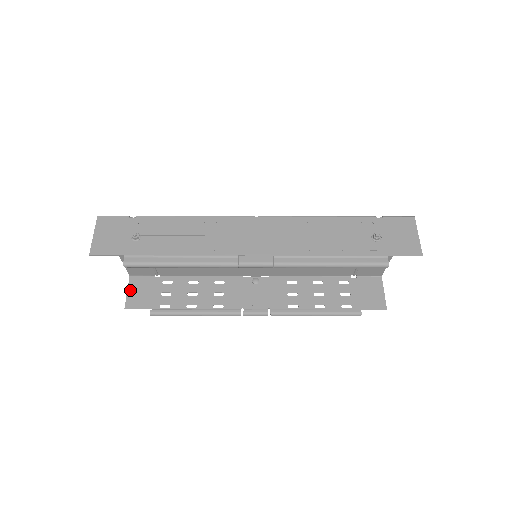
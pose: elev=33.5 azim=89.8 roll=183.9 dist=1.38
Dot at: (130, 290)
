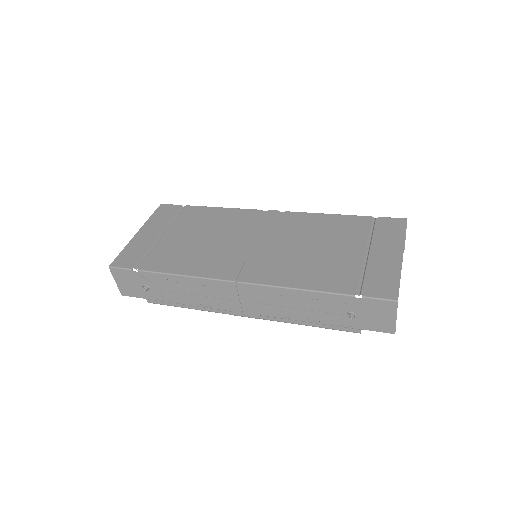
Dot at: occluded
